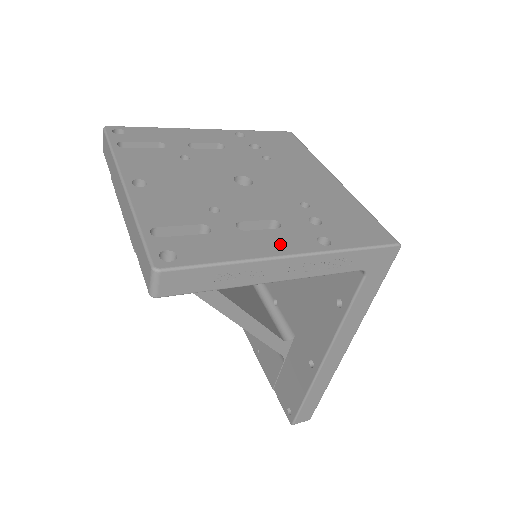
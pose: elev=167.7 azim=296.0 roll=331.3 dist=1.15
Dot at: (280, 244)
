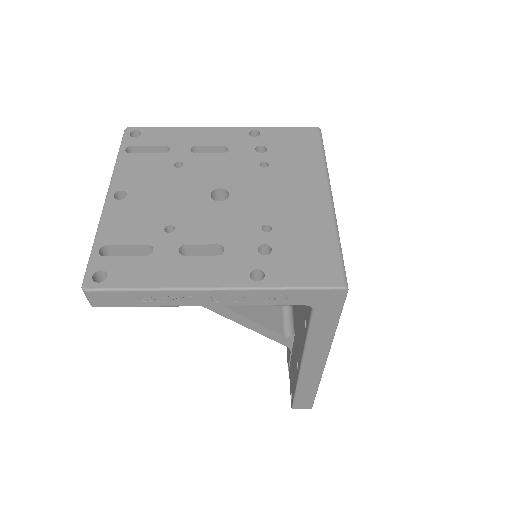
Dot at: (208, 274)
